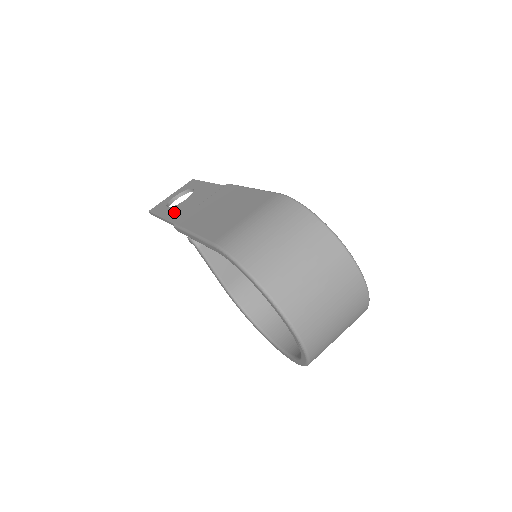
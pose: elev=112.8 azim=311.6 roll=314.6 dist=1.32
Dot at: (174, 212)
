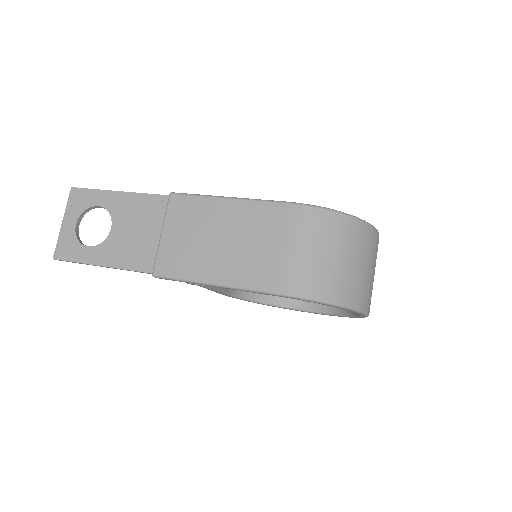
Dot at: (119, 254)
